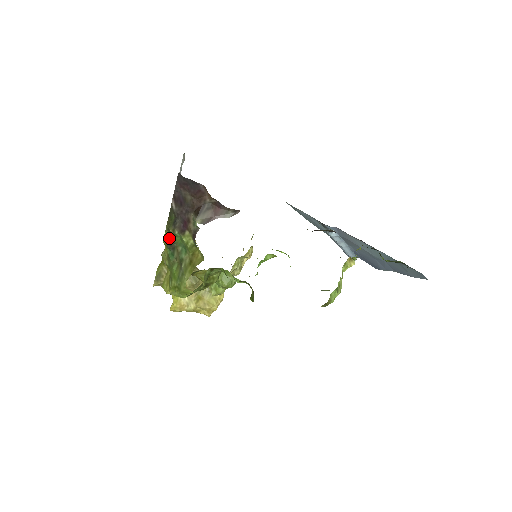
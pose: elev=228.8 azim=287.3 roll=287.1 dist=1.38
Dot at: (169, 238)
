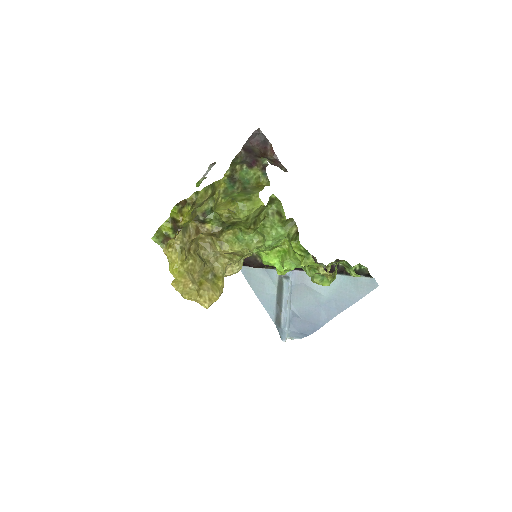
Dot at: (230, 176)
